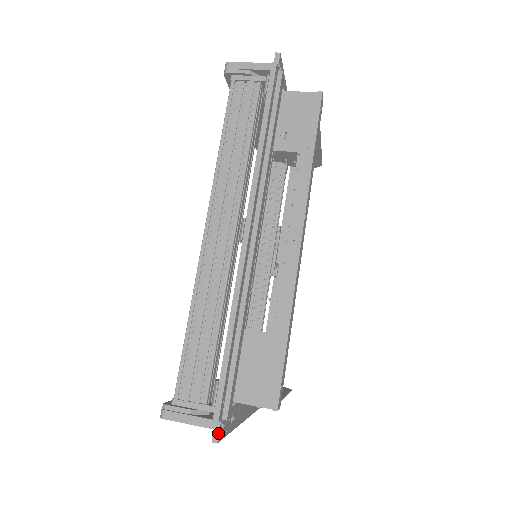
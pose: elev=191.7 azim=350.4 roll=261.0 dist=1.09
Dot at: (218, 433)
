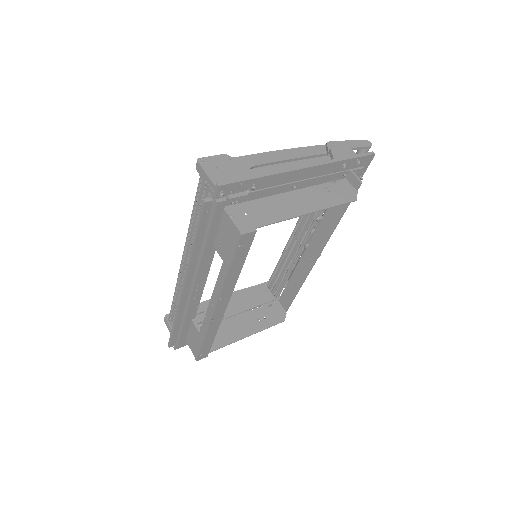
Dot at: (175, 347)
